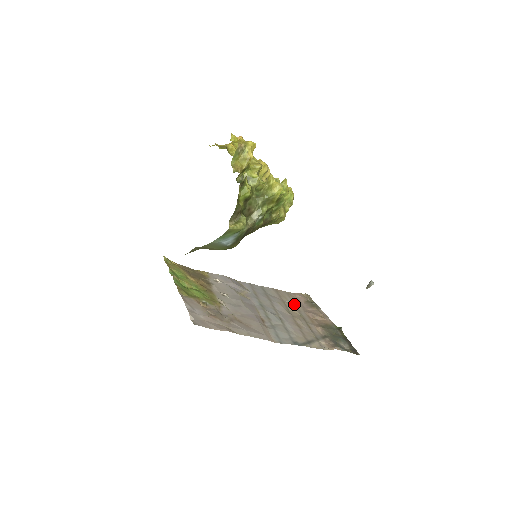
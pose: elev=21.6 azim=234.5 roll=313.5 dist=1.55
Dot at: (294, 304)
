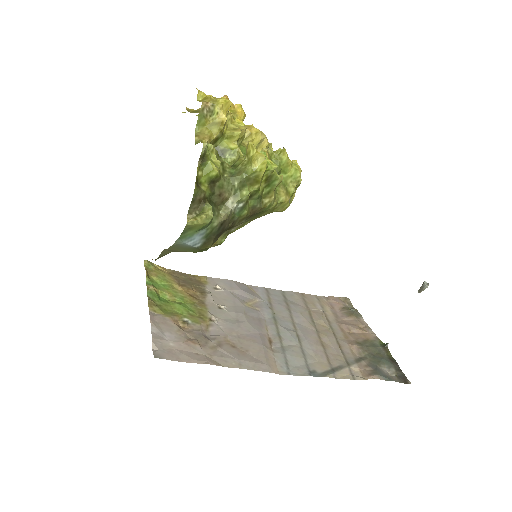
Dot at: (324, 313)
